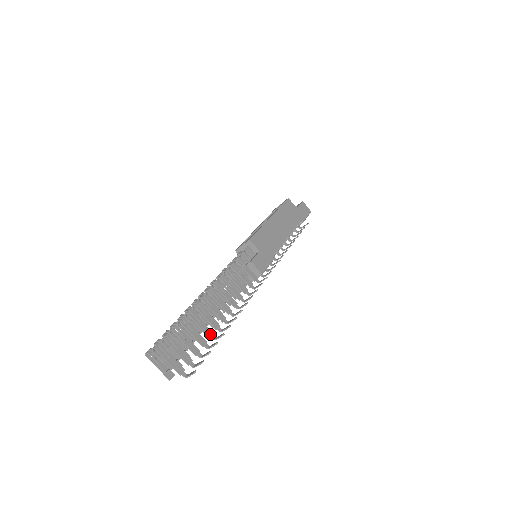
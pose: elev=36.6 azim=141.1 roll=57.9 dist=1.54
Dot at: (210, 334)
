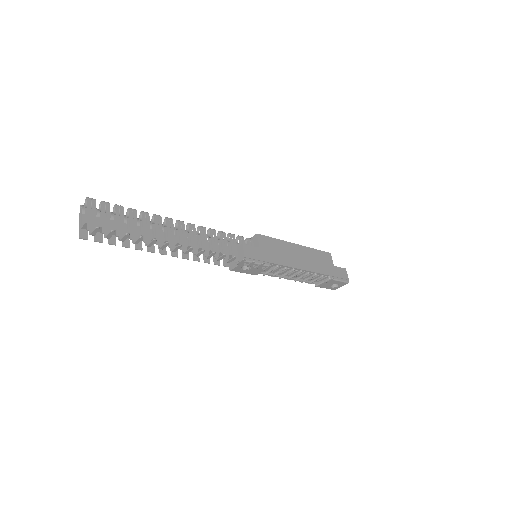
Dot at: (147, 240)
